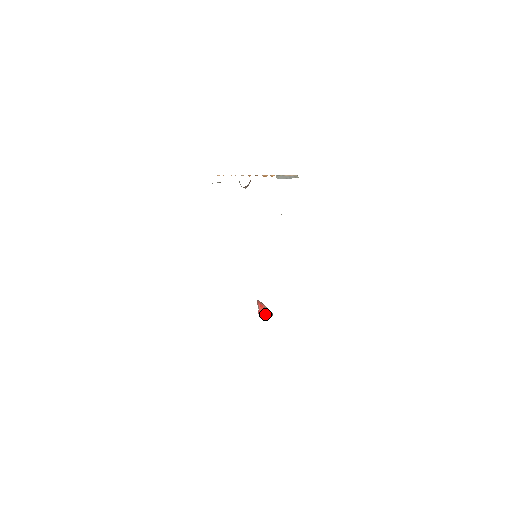
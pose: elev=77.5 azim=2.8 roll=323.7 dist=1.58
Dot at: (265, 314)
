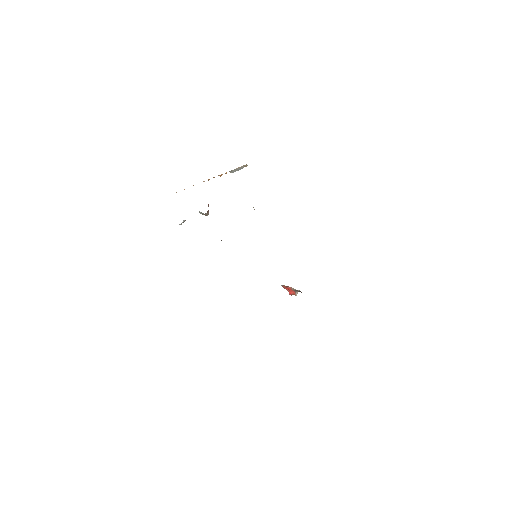
Dot at: (295, 293)
